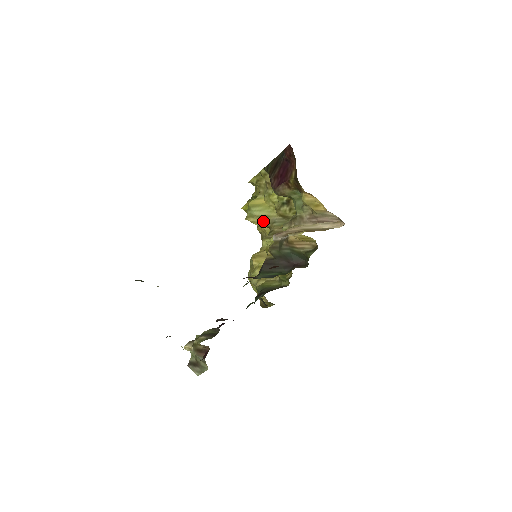
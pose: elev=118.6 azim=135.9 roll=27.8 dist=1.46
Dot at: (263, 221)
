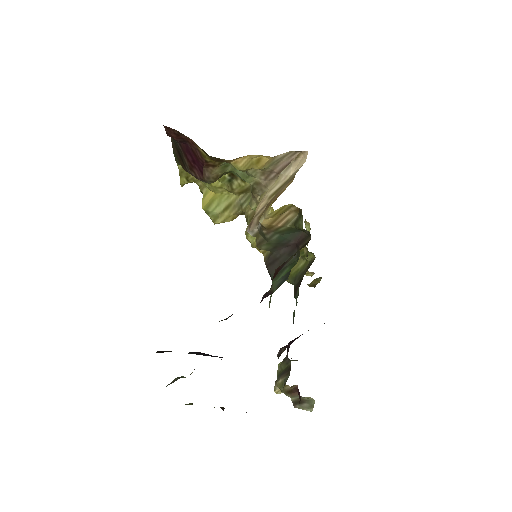
Dot at: (230, 213)
